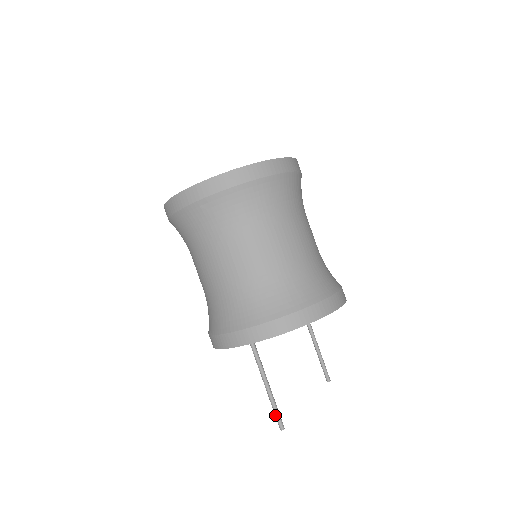
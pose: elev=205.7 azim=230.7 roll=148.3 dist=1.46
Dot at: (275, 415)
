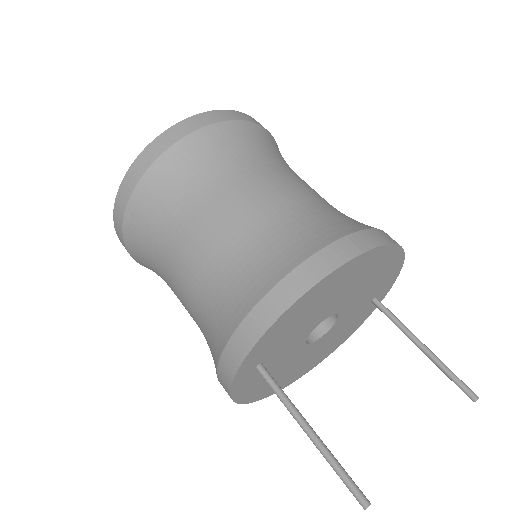
Dot at: occluded
